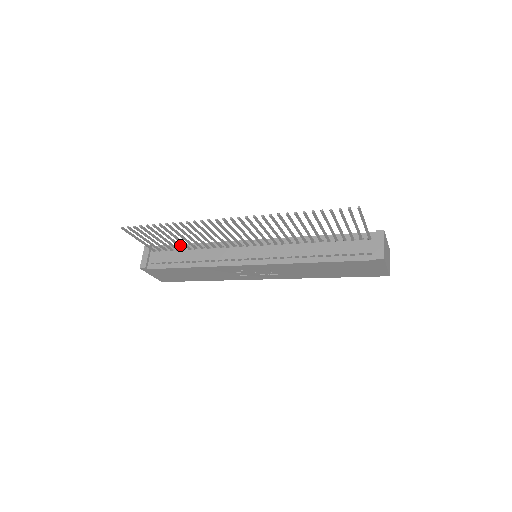
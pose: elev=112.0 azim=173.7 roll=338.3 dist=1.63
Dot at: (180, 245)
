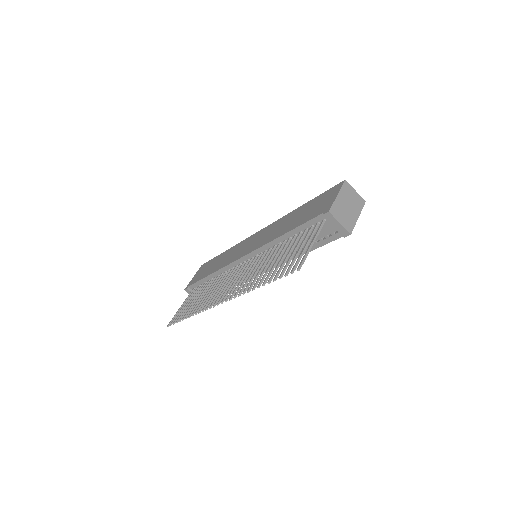
Dot at: (205, 286)
